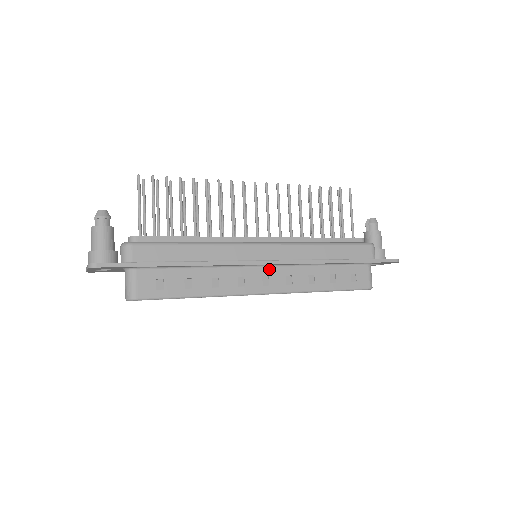
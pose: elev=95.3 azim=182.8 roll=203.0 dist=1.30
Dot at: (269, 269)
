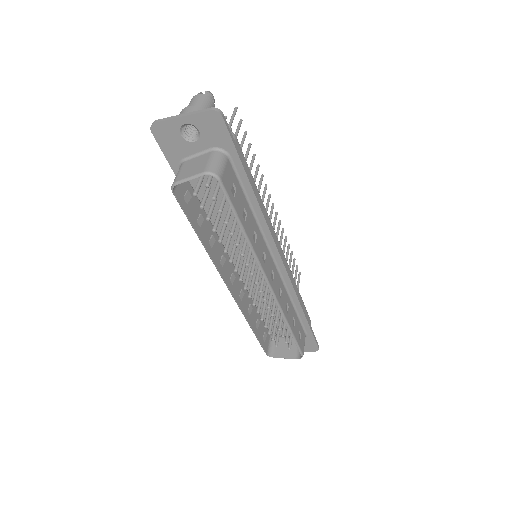
Dot at: (275, 269)
